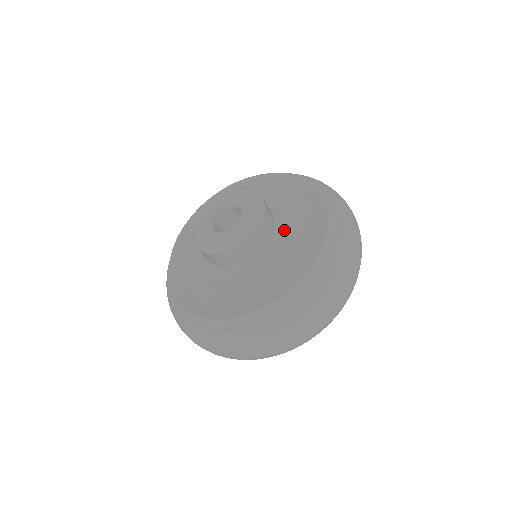
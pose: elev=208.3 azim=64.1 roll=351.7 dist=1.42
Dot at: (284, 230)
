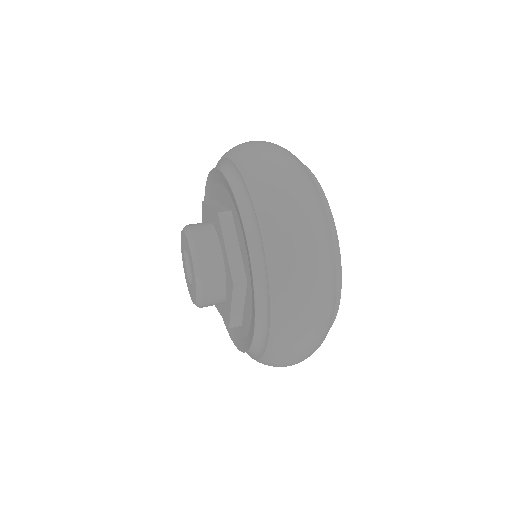
Dot at: (220, 233)
